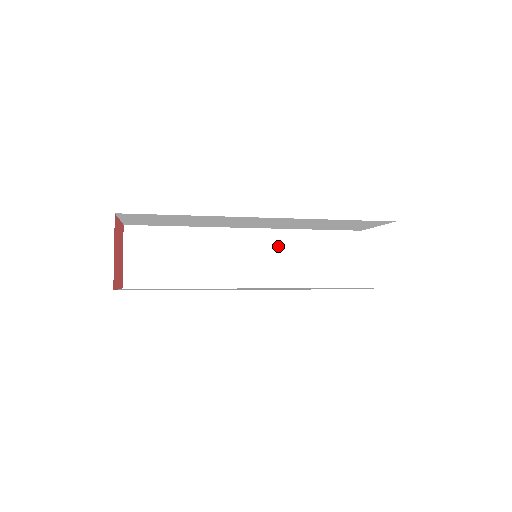
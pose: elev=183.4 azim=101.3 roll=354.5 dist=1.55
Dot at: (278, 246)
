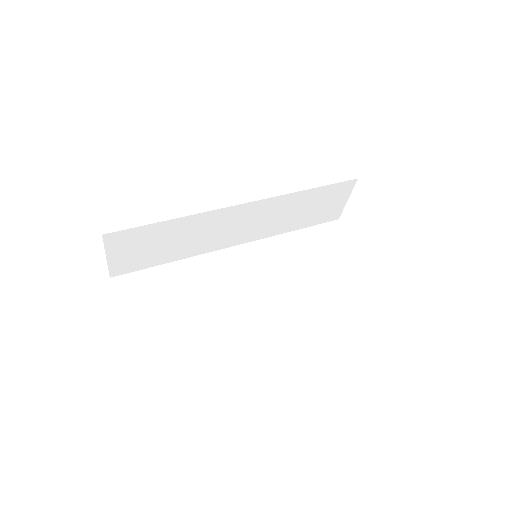
Dot at: (271, 210)
